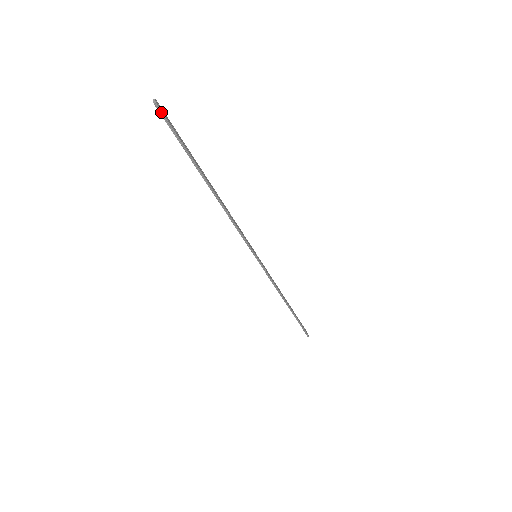
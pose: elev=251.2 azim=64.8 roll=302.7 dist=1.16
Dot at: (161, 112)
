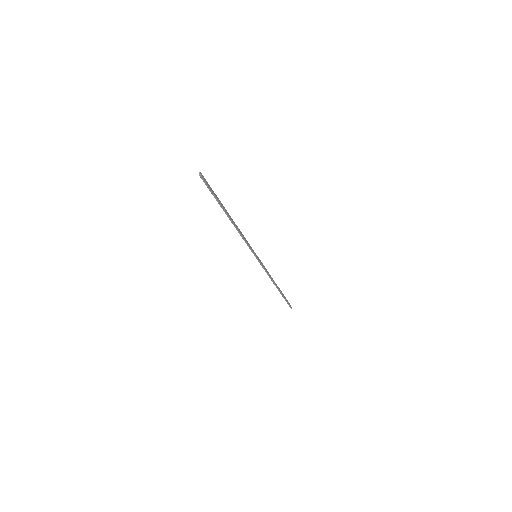
Dot at: (203, 179)
